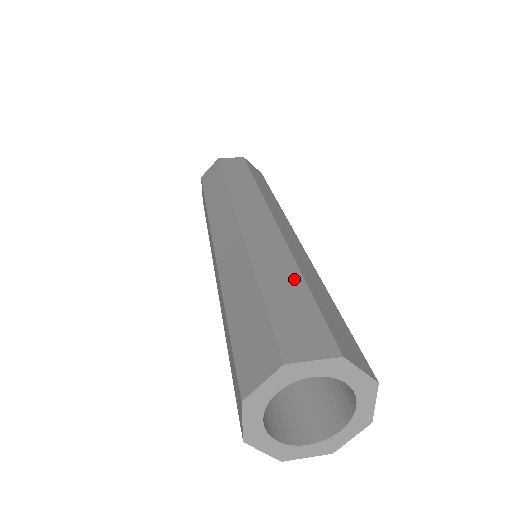
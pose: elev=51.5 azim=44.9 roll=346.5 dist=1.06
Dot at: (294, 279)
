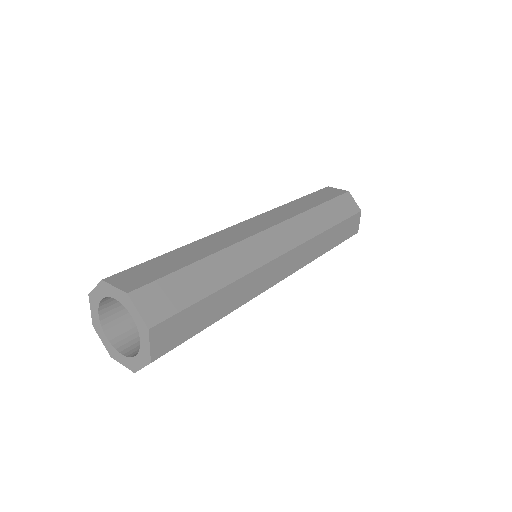
Dot at: (194, 257)
